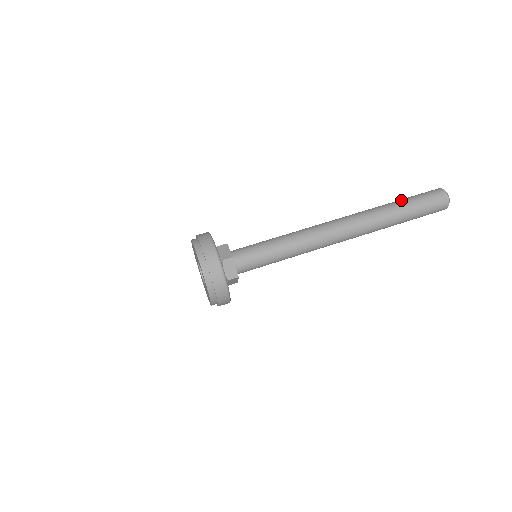
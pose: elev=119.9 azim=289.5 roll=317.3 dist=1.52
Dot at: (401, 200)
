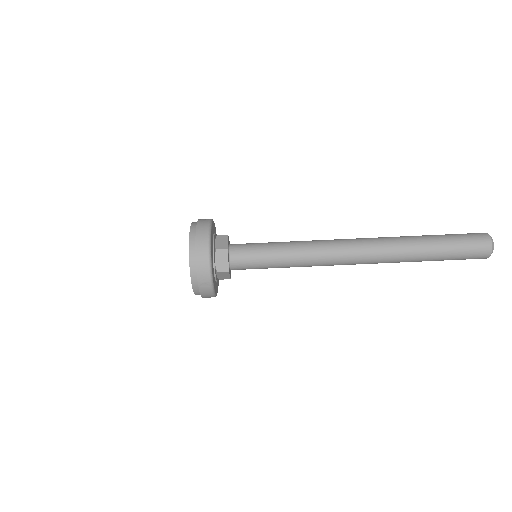
Dot at: (438, 245)
